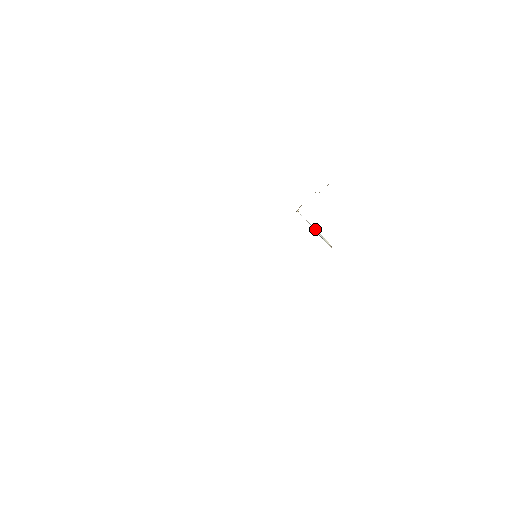
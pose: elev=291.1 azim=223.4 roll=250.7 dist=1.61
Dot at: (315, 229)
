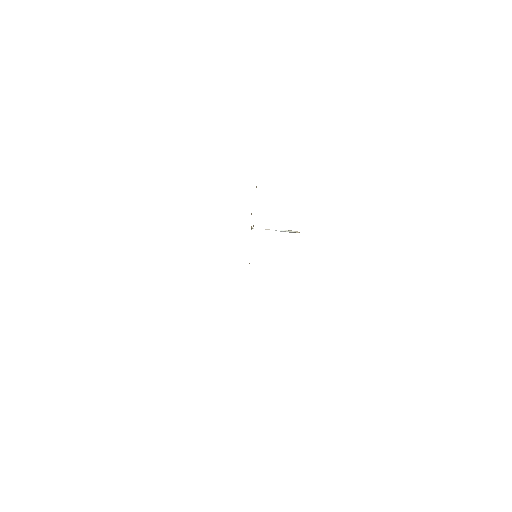
Dot at: (276, 230)
